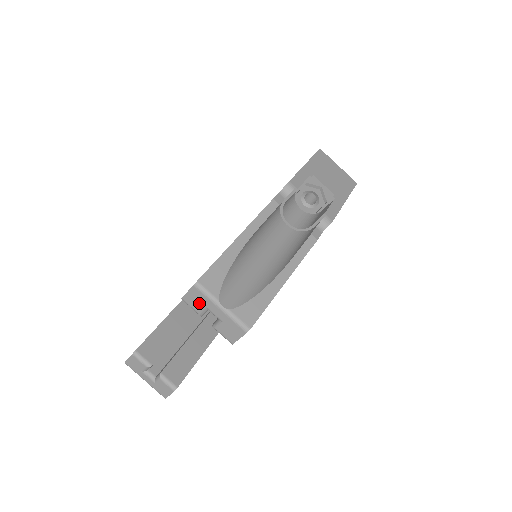
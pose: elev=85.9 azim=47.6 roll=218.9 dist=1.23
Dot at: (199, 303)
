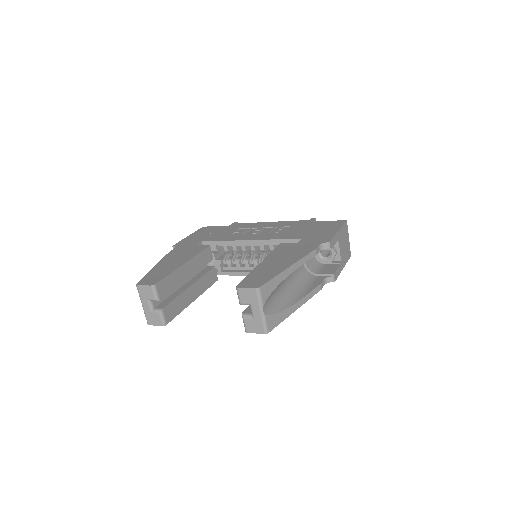
Dot at: (248, 299)
